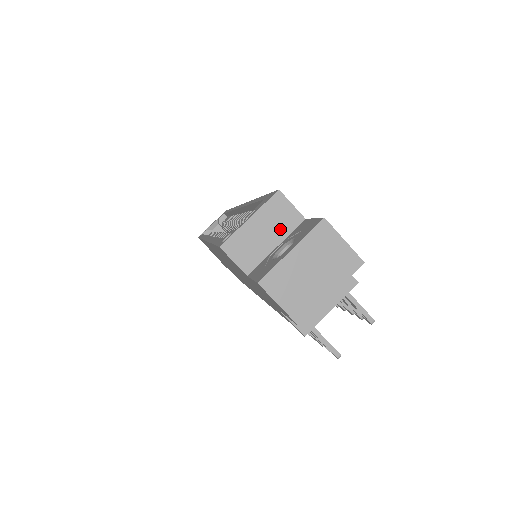
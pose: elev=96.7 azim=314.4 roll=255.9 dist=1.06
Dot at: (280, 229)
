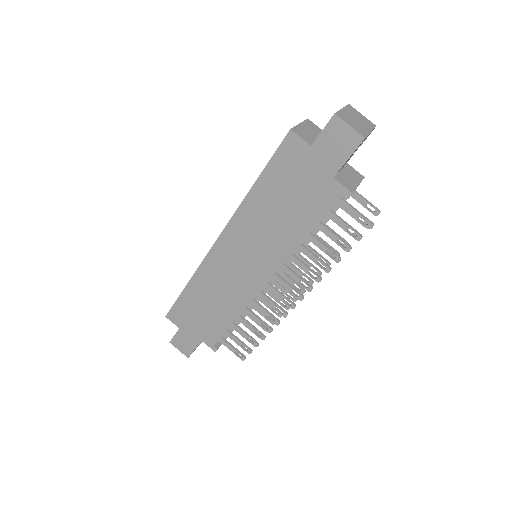
Dot at: (317, 133)
